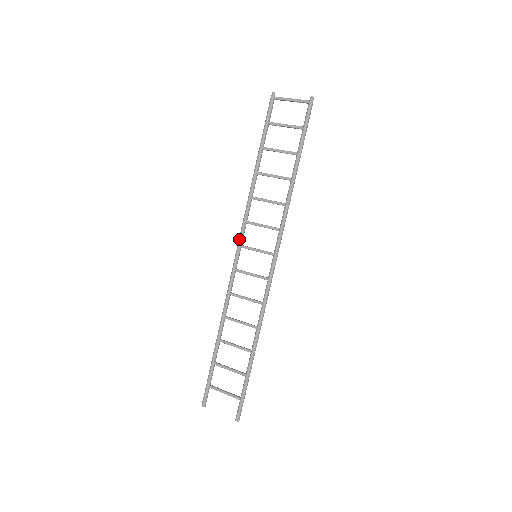
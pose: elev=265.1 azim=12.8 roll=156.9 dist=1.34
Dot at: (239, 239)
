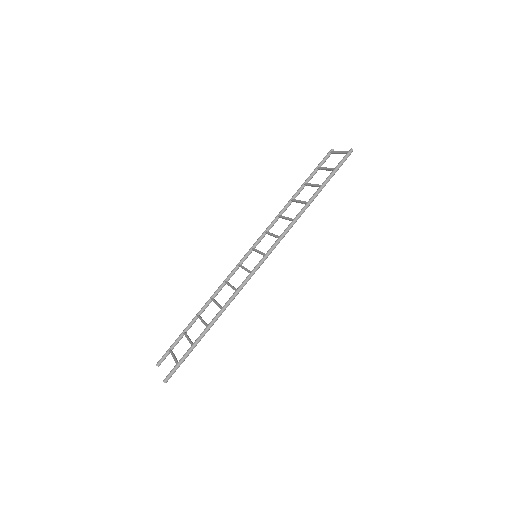
Dot at: (254, 243)
